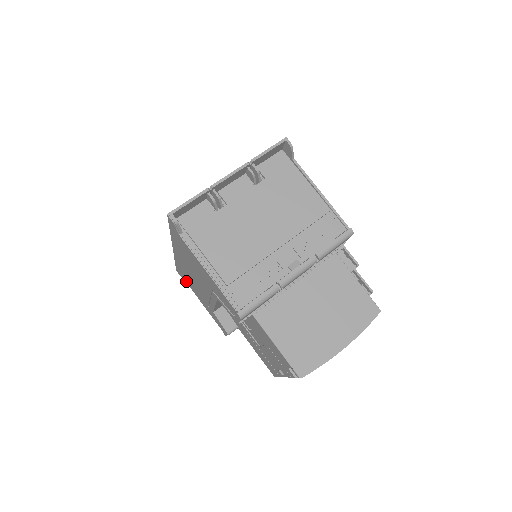
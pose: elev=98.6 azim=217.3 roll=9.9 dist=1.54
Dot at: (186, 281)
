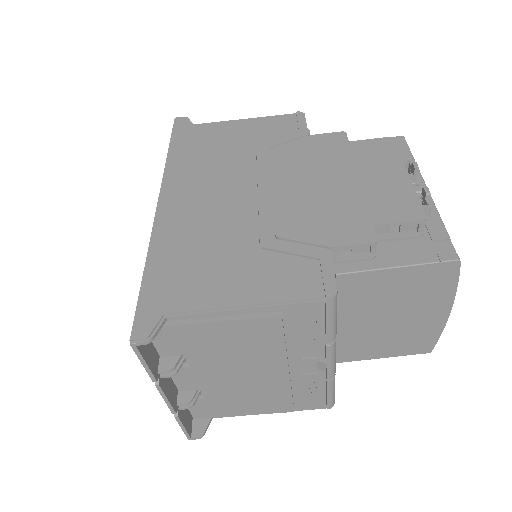
Dot at: occluded
